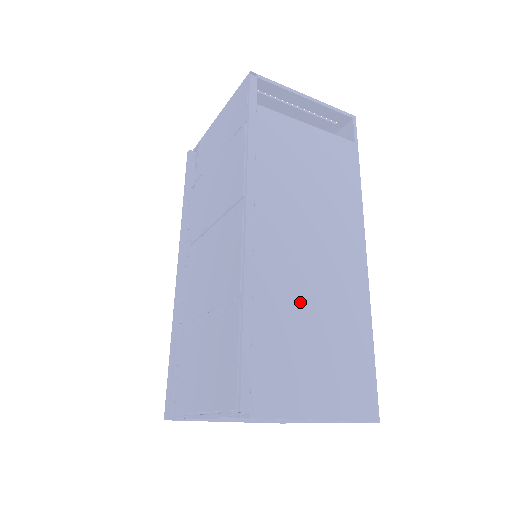
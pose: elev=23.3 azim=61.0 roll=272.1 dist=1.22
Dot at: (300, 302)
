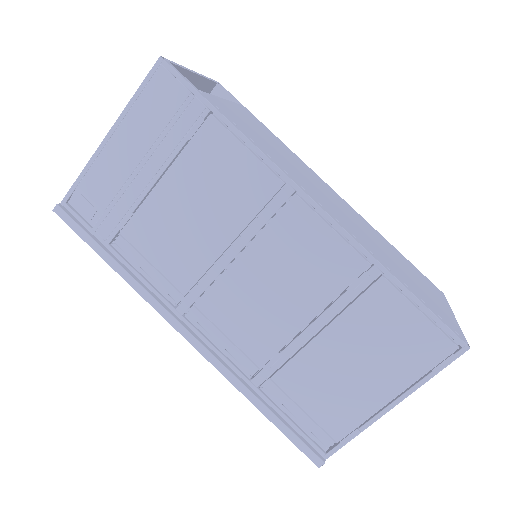
Dot at: (377, 246)
